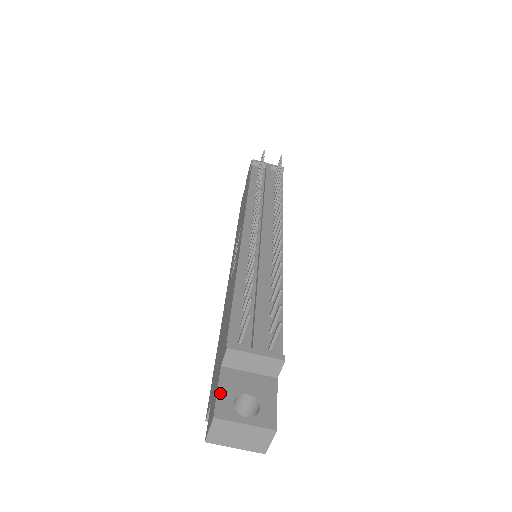
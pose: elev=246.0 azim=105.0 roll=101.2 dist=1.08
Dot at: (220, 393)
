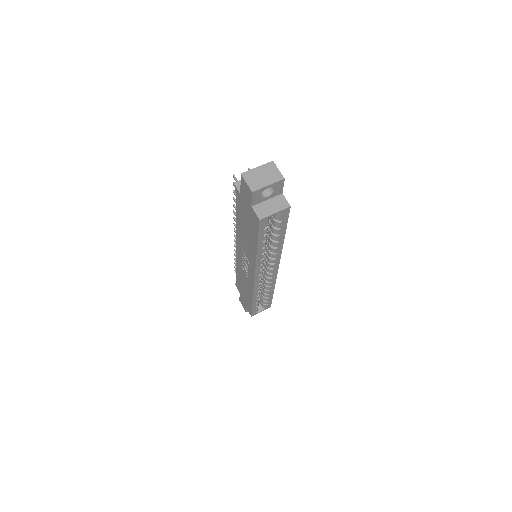
Dot at: (242, 183)
